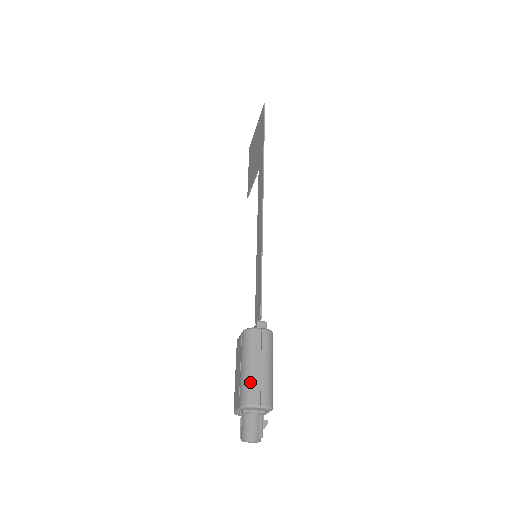
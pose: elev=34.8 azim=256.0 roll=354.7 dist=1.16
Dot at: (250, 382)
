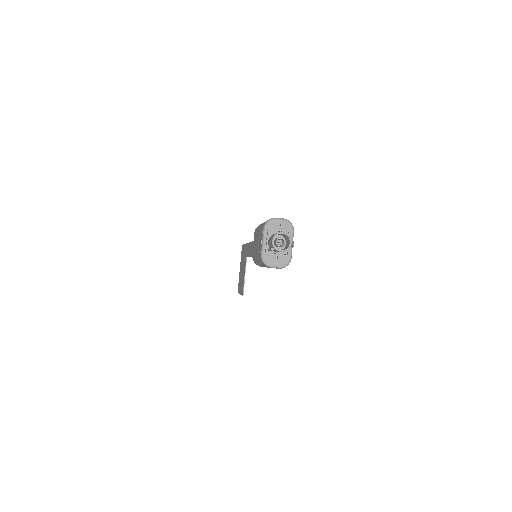
Dot at: occluded
